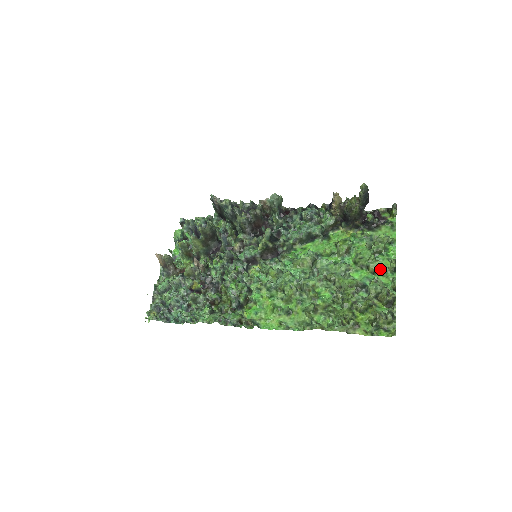
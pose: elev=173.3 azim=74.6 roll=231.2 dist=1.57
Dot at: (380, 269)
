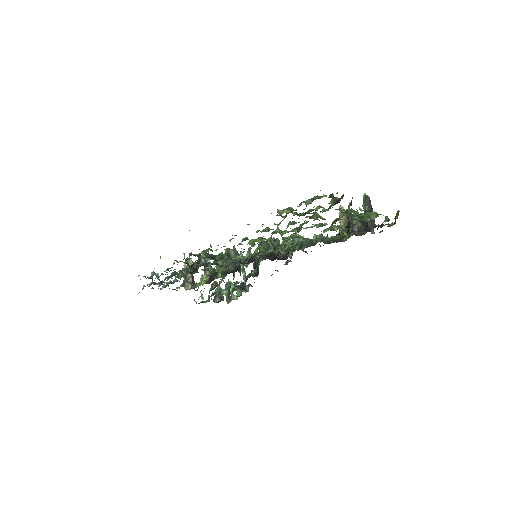
Dot at: (349, 210)
